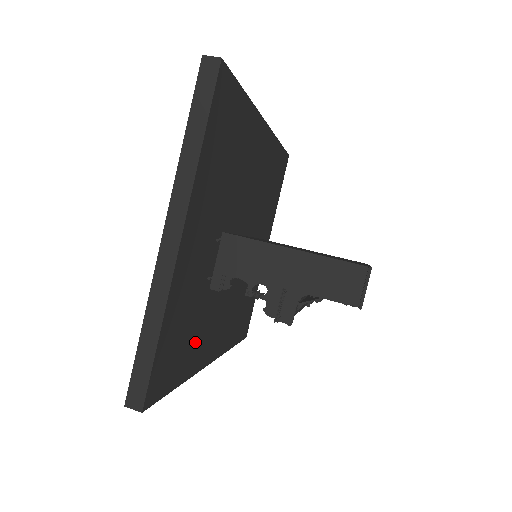
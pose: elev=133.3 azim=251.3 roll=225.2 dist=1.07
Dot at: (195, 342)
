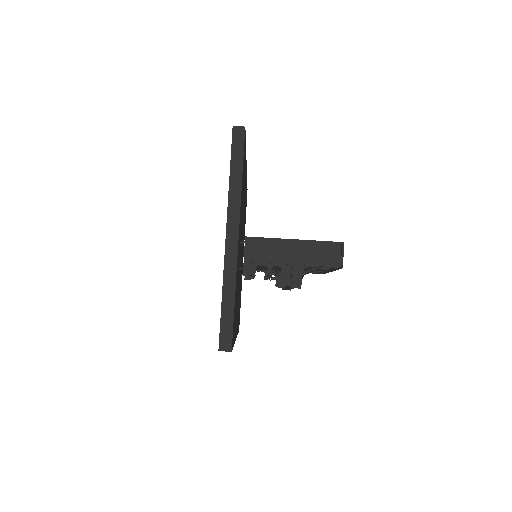
Dot at: occluded
